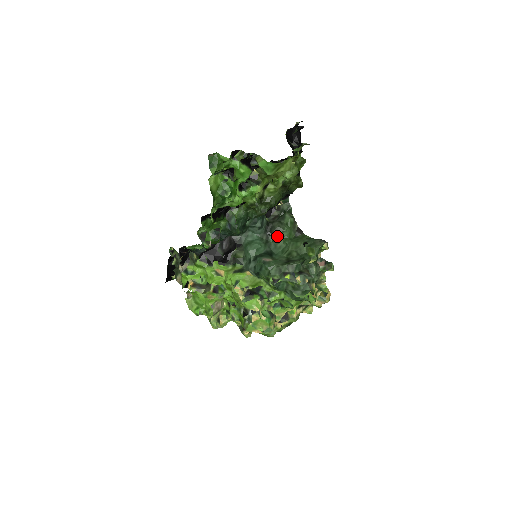
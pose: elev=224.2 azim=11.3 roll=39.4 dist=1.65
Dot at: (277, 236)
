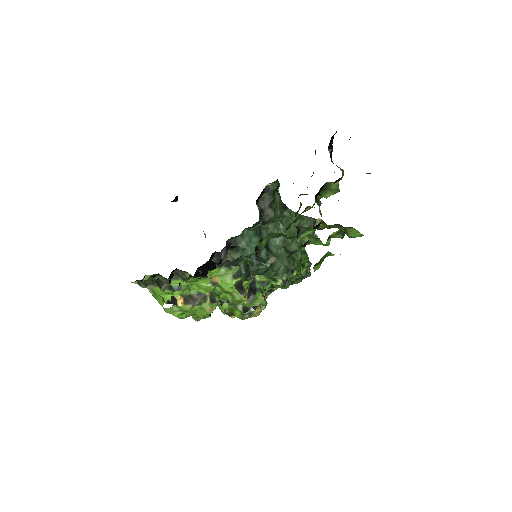
Dot at: (268, 222)
